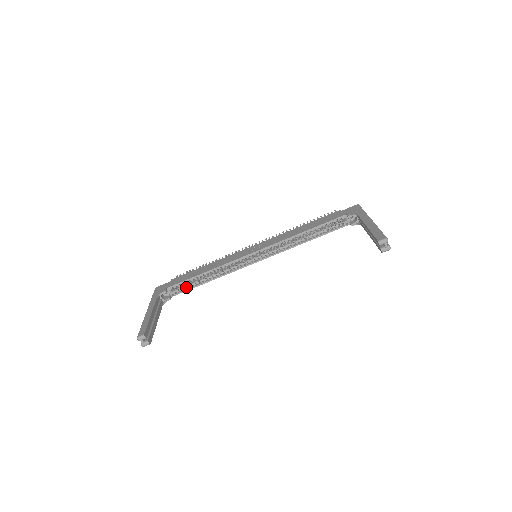
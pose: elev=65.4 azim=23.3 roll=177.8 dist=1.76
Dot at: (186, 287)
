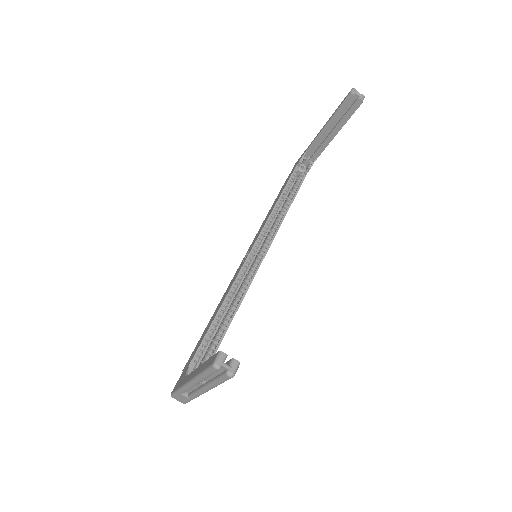
Dot at: (211, 351)
